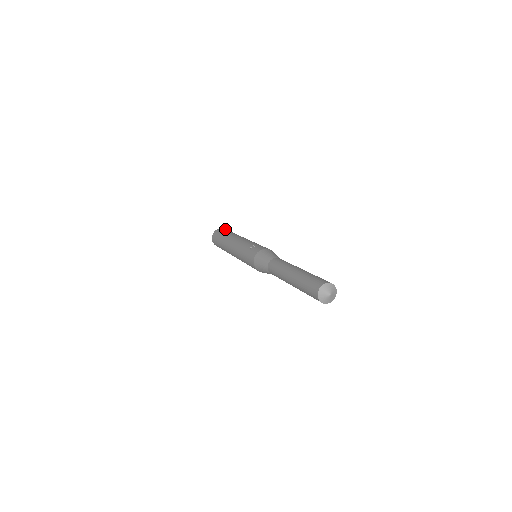
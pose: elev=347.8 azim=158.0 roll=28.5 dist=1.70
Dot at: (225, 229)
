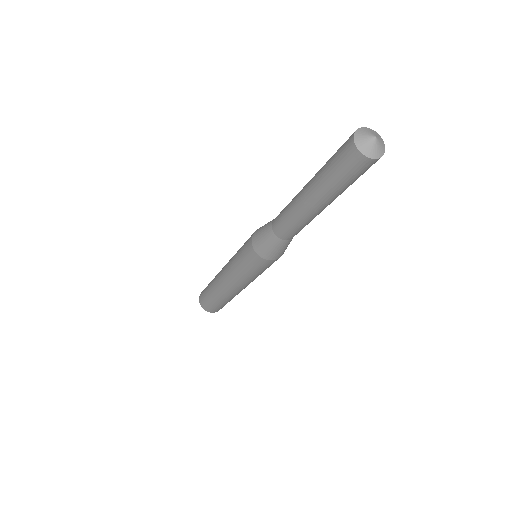
Dot at: occluded
